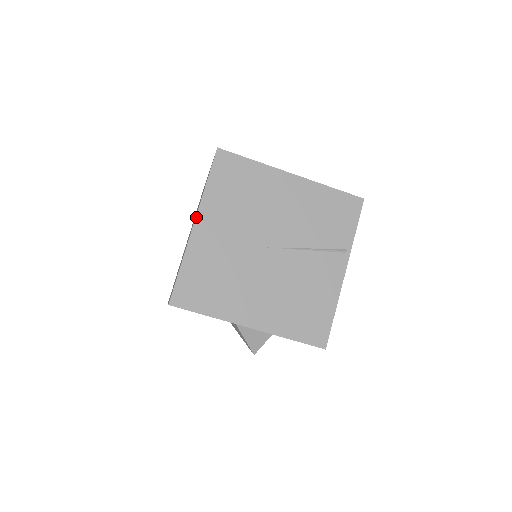
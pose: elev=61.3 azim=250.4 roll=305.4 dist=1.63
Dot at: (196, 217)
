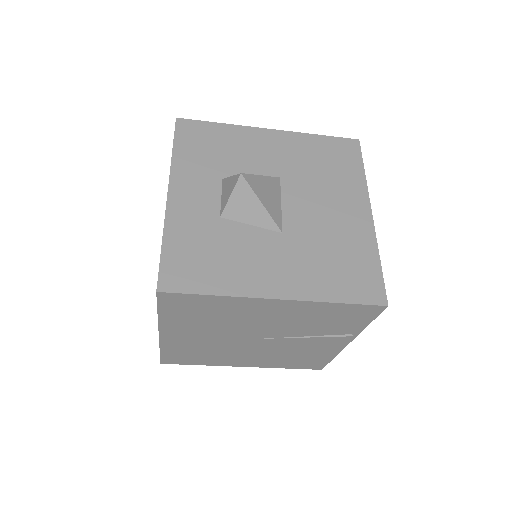
Dot at: (159, 331)
